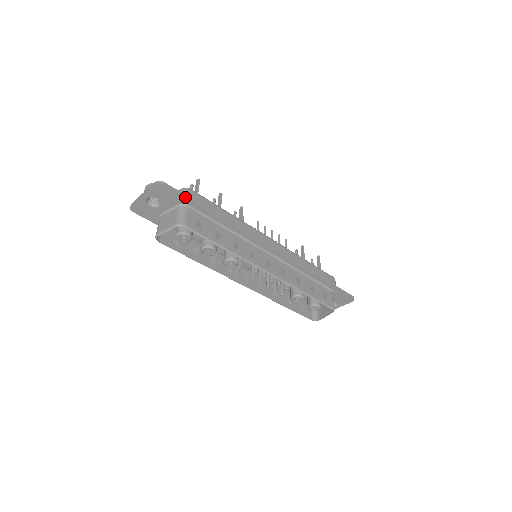
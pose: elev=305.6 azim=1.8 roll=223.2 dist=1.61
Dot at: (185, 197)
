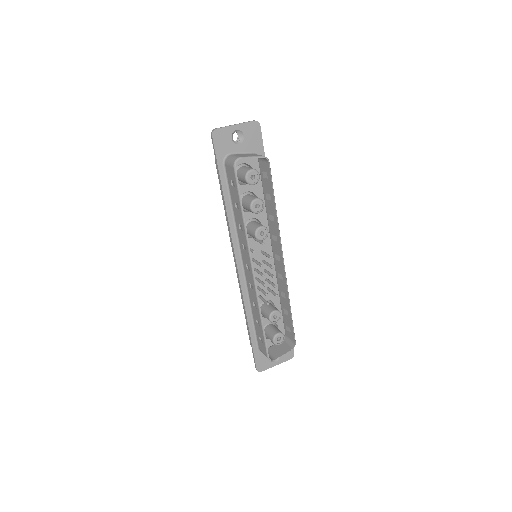
Dot at: occluded
